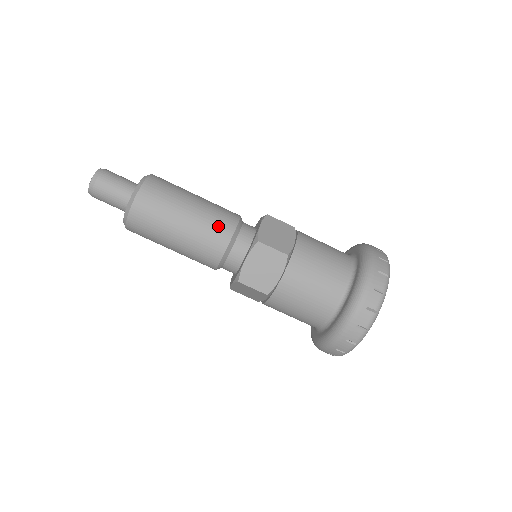
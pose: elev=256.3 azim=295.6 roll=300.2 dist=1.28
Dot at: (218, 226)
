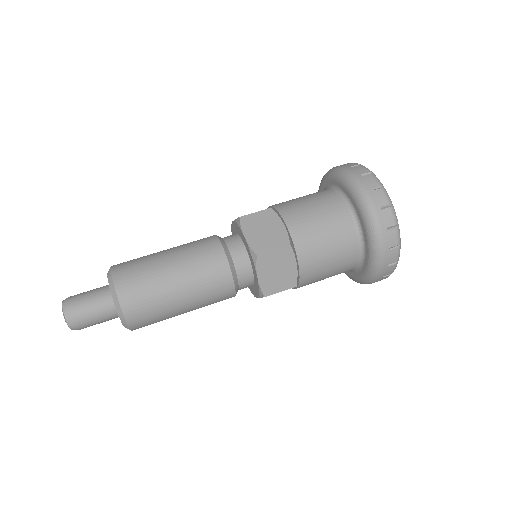
Dot at: (200, 242)
